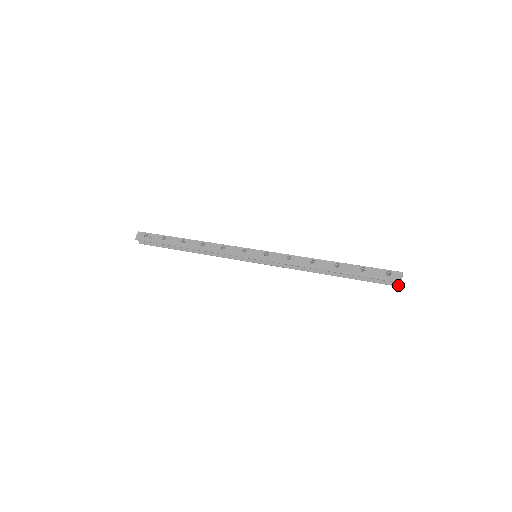
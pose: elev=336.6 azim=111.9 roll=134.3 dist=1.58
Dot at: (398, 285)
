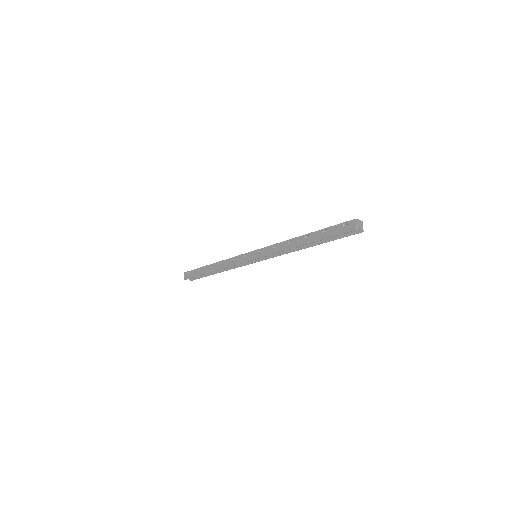
Dot at: (360, 231)
